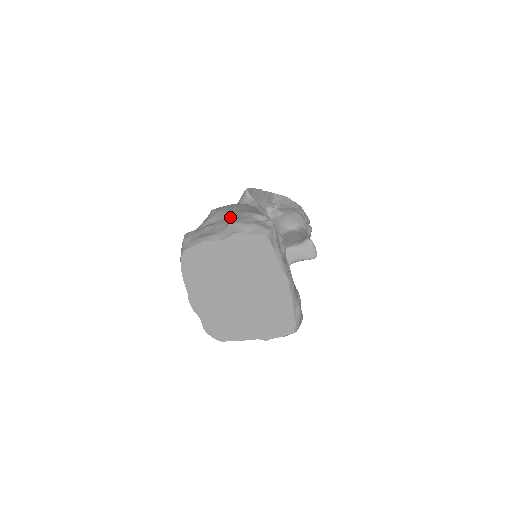
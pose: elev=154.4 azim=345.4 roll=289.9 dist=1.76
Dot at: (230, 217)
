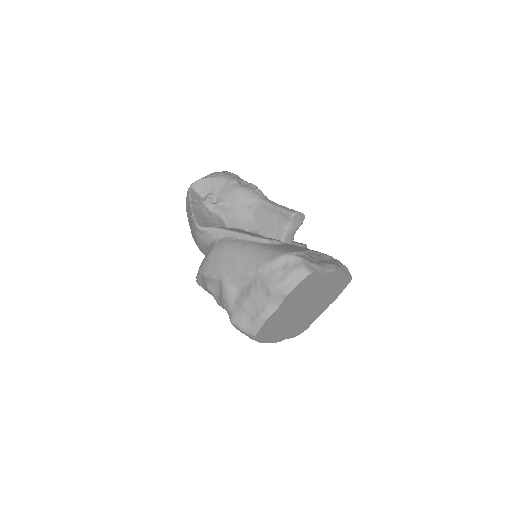
Dot at: (250, 280)
